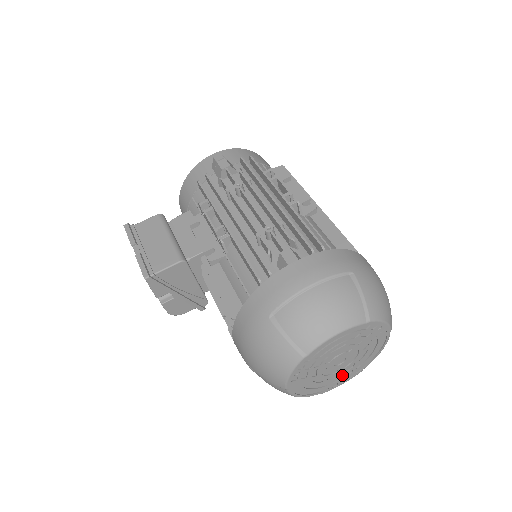
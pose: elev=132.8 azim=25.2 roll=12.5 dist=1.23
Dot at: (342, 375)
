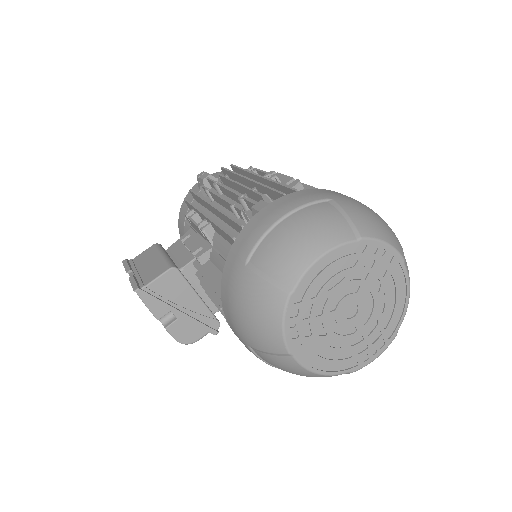
Dot at: (367, 339)
